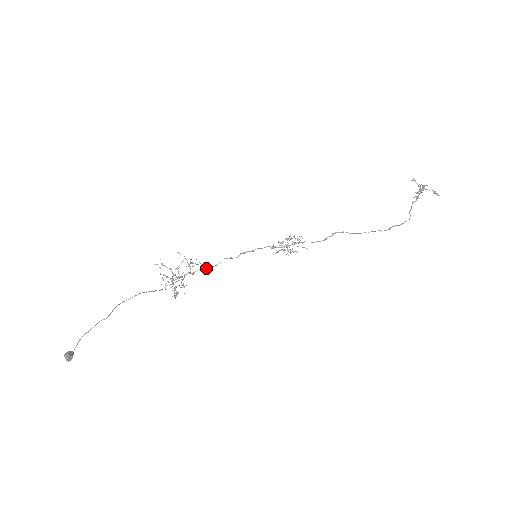
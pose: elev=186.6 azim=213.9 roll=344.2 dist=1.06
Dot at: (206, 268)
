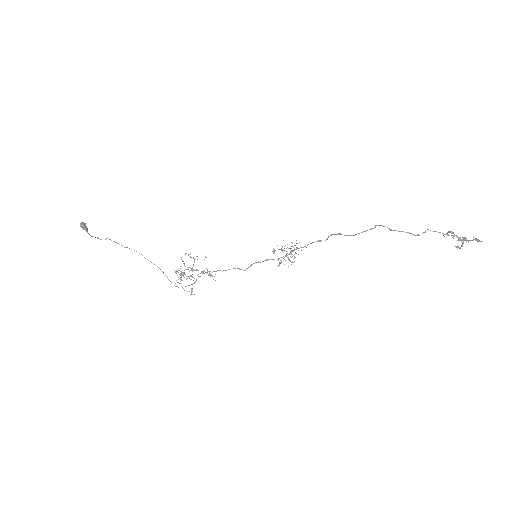
Dot at: (216, 271)
